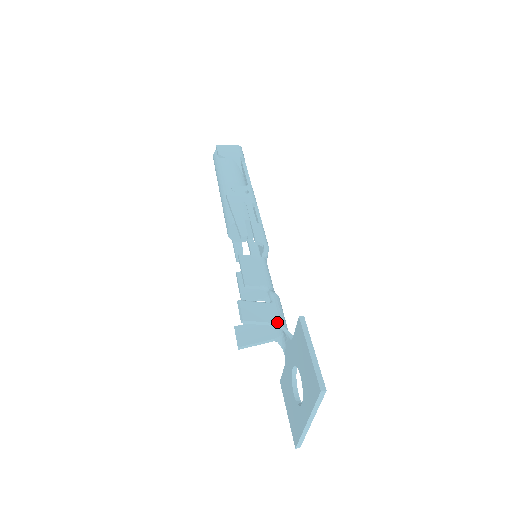
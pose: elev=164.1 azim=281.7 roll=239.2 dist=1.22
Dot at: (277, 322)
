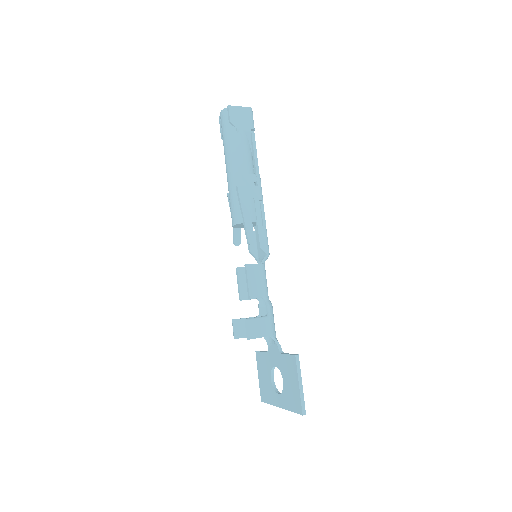
Dot at: (271, 335)
